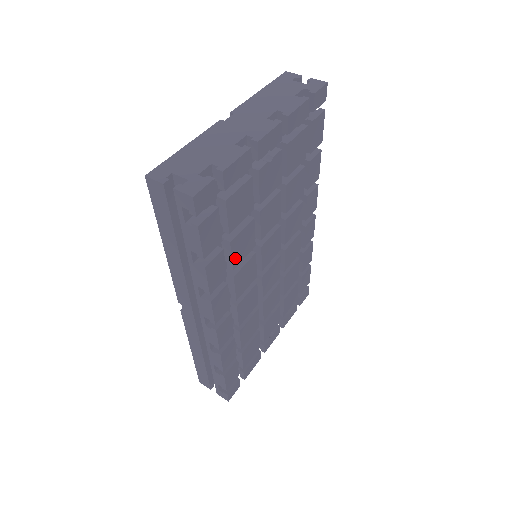
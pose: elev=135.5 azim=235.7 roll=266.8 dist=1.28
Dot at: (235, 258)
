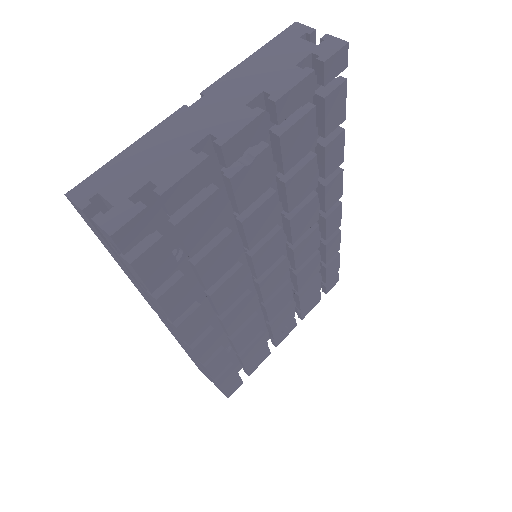
Dot at: (208, 278)
